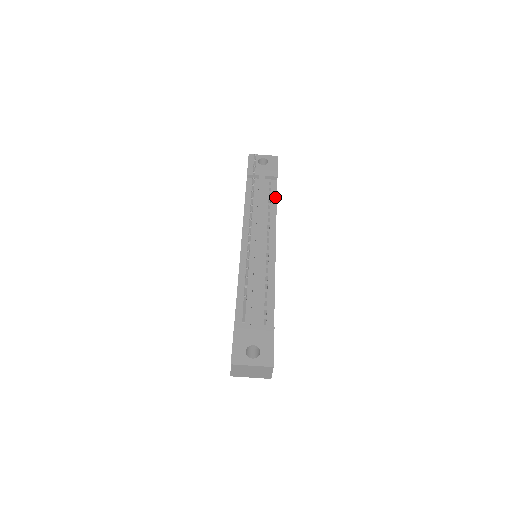
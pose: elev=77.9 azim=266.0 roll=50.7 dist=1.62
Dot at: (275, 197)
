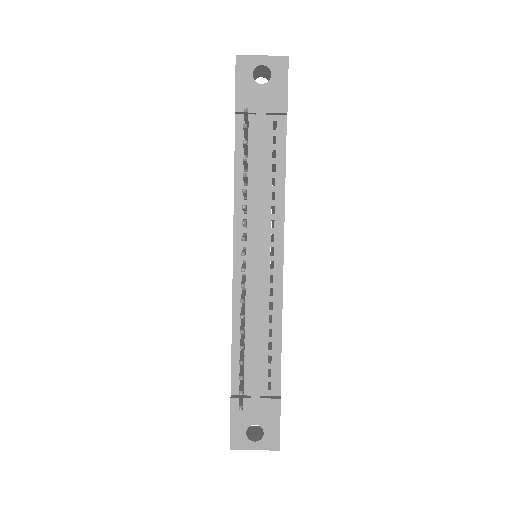
Dot at: (283, 158)
